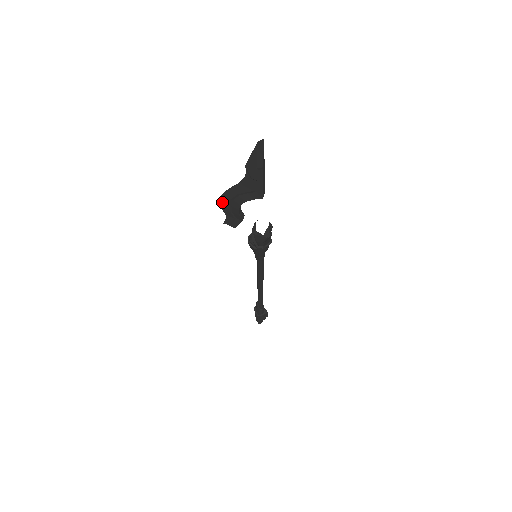
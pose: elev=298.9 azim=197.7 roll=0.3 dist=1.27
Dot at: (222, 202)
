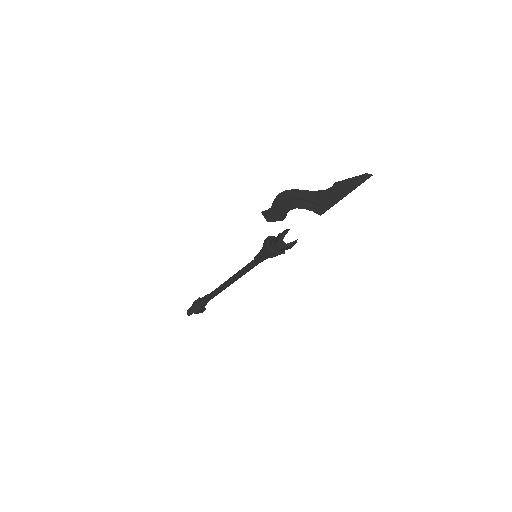
Dot at: (281, 195)
